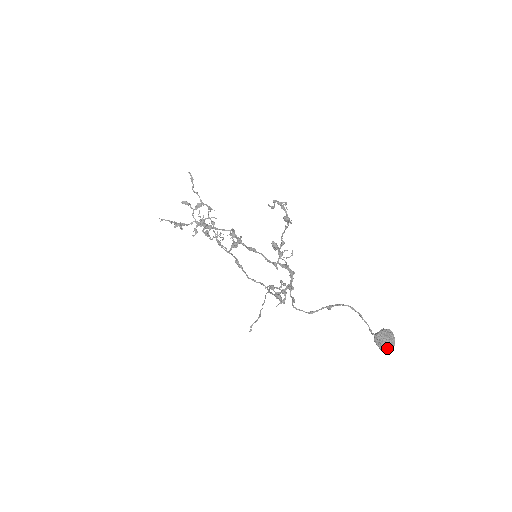
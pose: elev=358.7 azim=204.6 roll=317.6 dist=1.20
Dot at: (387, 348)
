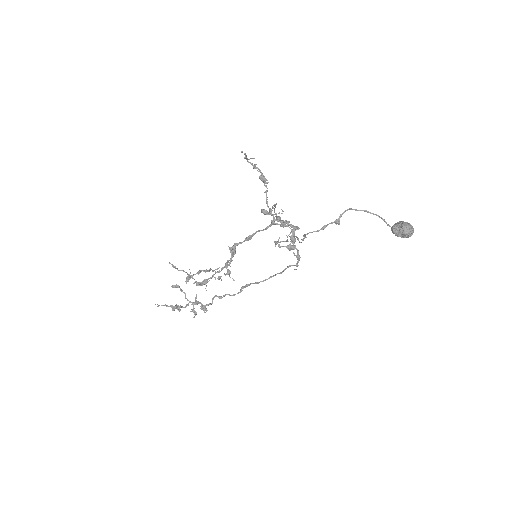
Dot at: (408, 226)
